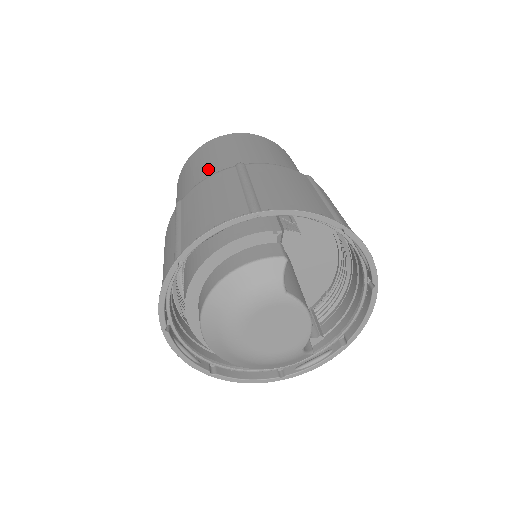
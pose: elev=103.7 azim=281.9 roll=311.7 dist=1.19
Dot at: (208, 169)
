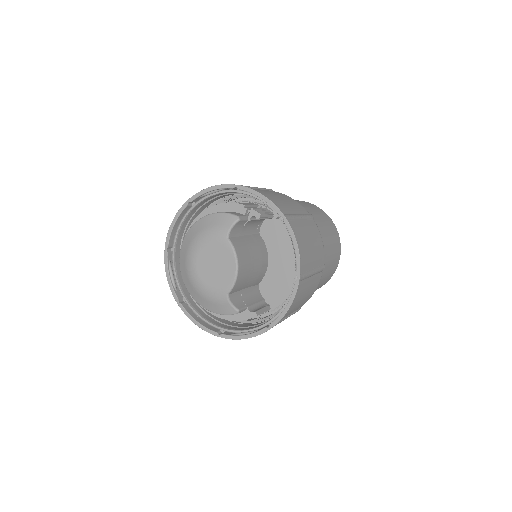
Dot at: occluded
